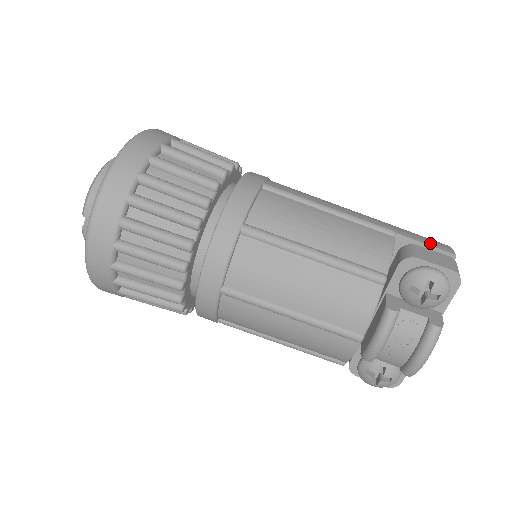
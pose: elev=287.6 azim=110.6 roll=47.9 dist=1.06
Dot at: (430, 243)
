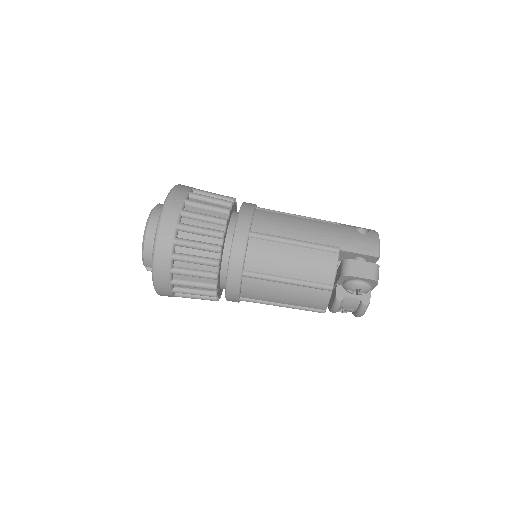
Dot at: (363, 251)
